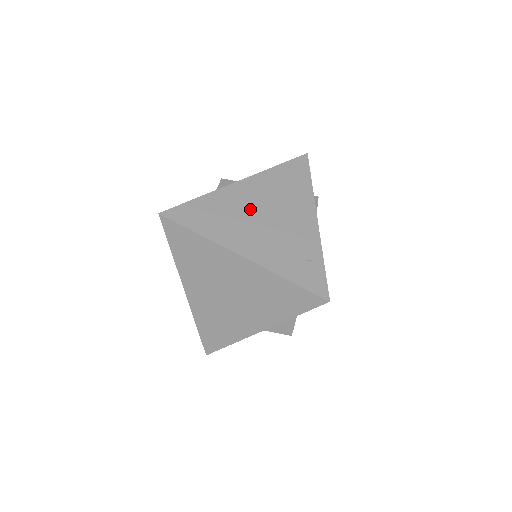
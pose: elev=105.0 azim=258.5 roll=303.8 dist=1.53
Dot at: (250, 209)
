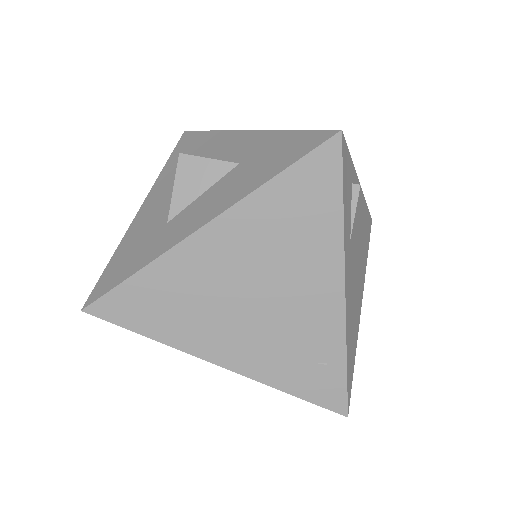
Dot at: (227, 284)
